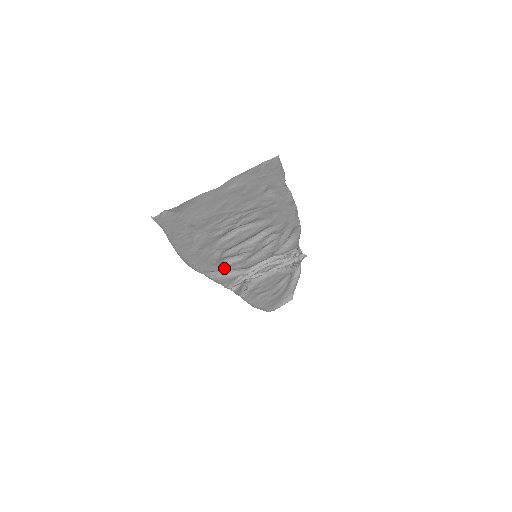
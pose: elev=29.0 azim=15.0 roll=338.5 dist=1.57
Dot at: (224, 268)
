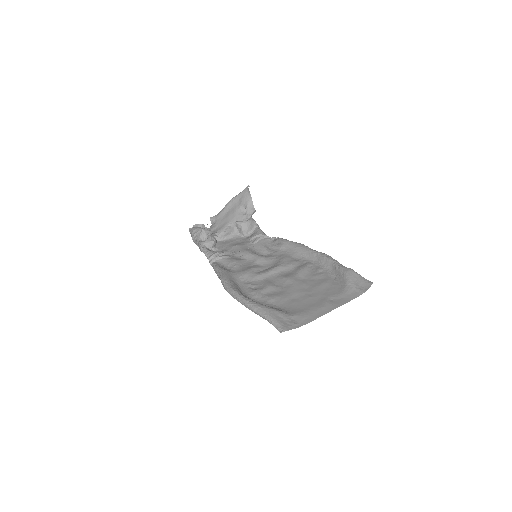
Dot at: occluded
